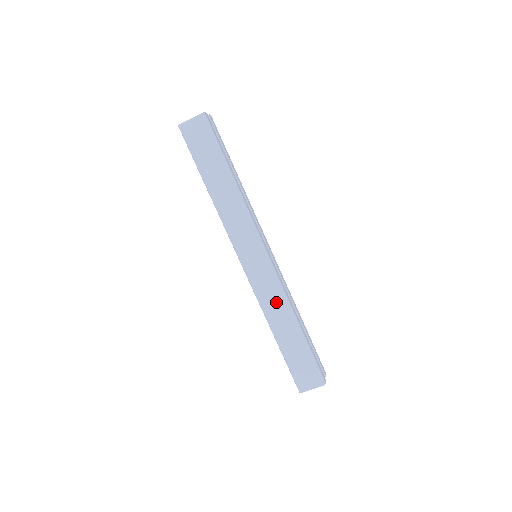
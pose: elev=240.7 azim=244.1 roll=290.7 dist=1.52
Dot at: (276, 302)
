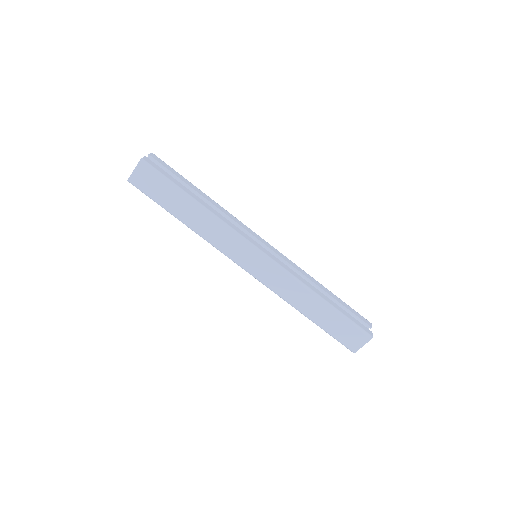
Dot at: (292, 289)
